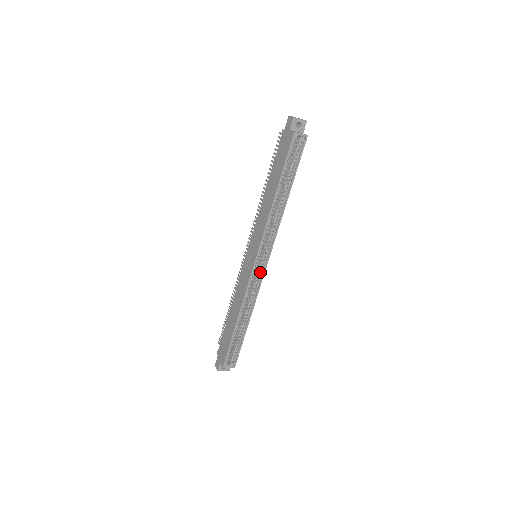
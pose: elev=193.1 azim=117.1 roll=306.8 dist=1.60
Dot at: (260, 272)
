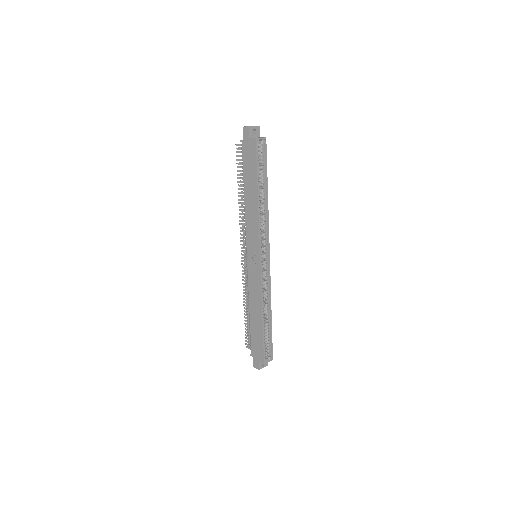
Dot at: (266, 268)
